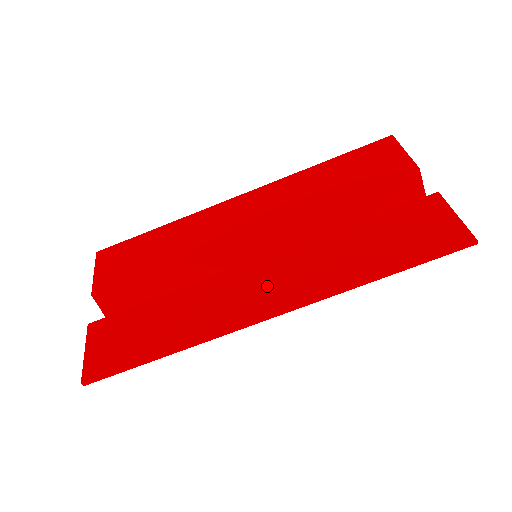
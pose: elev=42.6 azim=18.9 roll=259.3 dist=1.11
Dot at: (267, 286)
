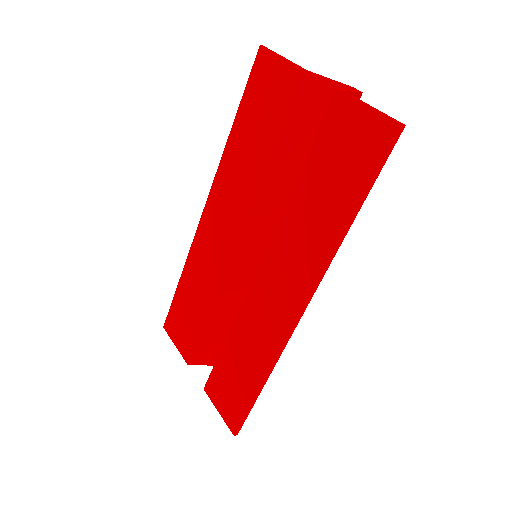
Dot at: (280, 288)
